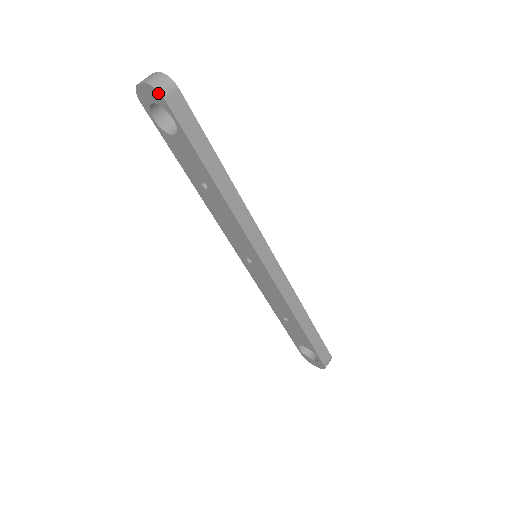
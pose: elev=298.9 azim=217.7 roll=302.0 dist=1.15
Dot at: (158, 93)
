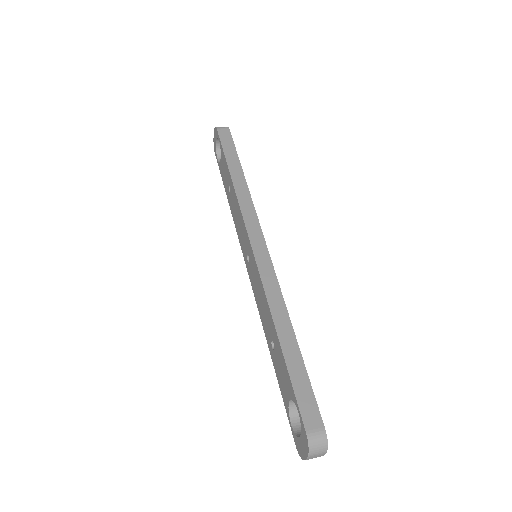
Dot at: (216, 129)
